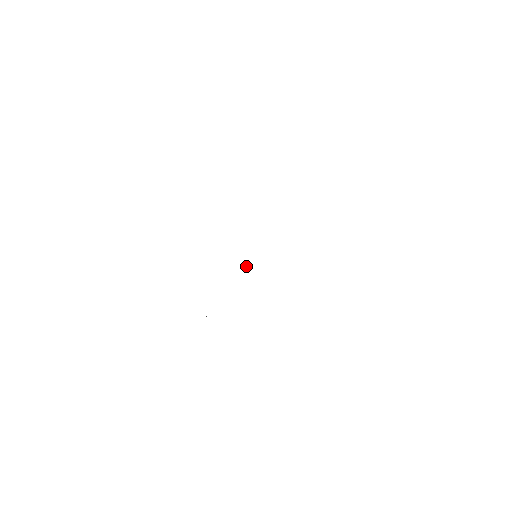
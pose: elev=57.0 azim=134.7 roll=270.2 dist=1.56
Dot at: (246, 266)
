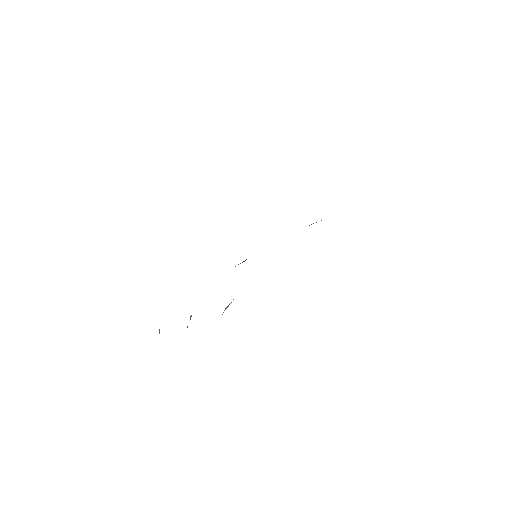
Dot at: occluded
